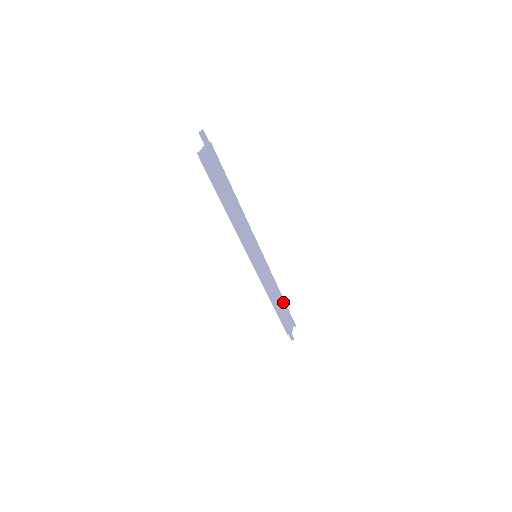
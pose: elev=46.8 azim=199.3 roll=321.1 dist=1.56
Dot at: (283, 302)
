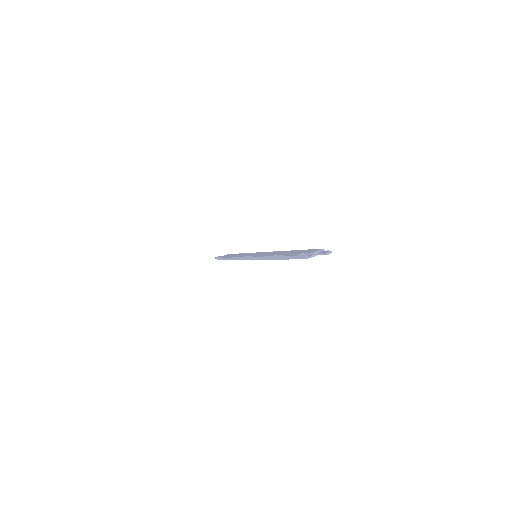
Dot at: occluded
